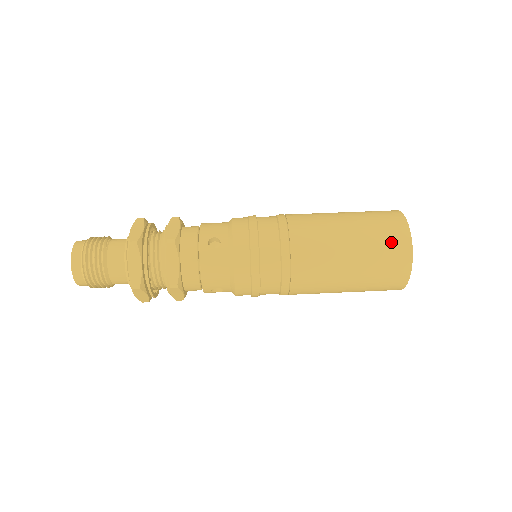
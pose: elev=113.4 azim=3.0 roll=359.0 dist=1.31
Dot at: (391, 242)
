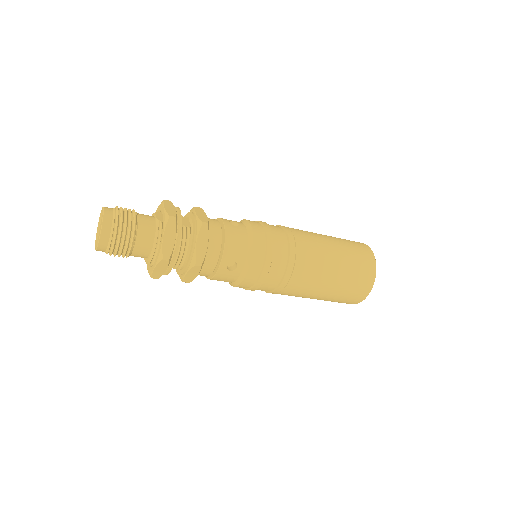
Dot at: (355, 294)
